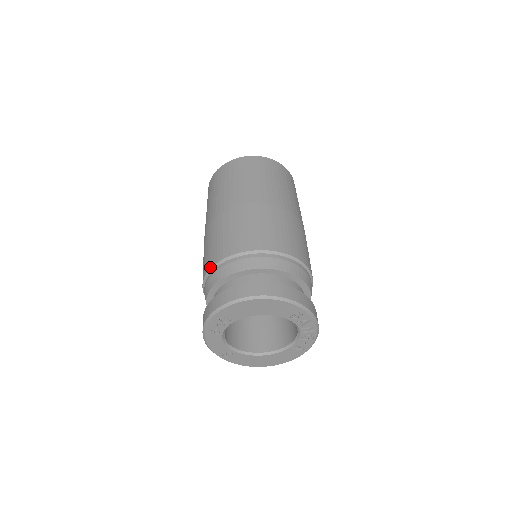
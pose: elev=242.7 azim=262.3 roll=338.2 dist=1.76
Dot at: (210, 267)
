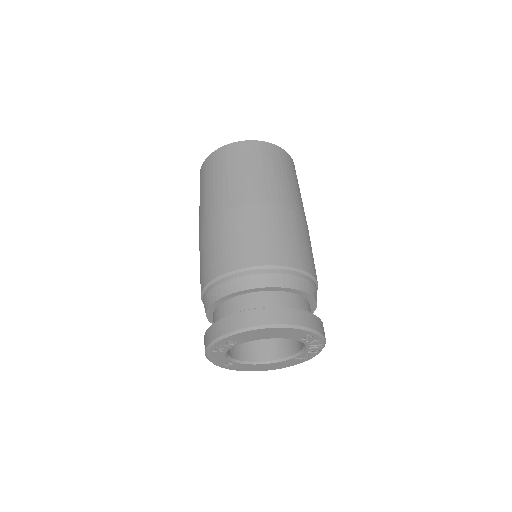
Dot at: (211, 278)
